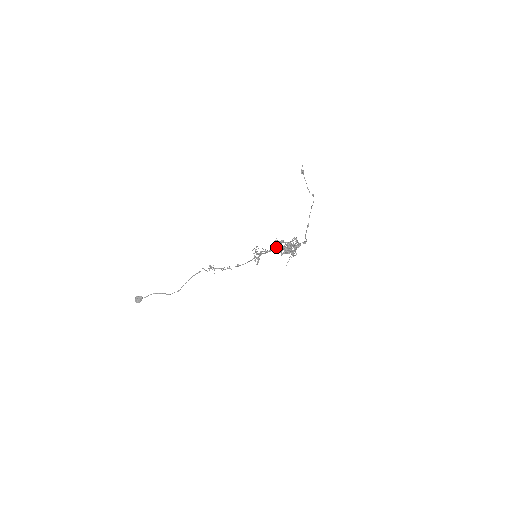
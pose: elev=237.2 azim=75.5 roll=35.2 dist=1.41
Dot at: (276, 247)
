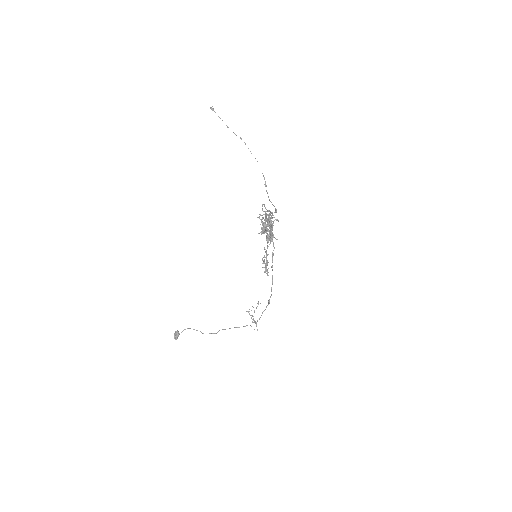
Dot at: occluded
